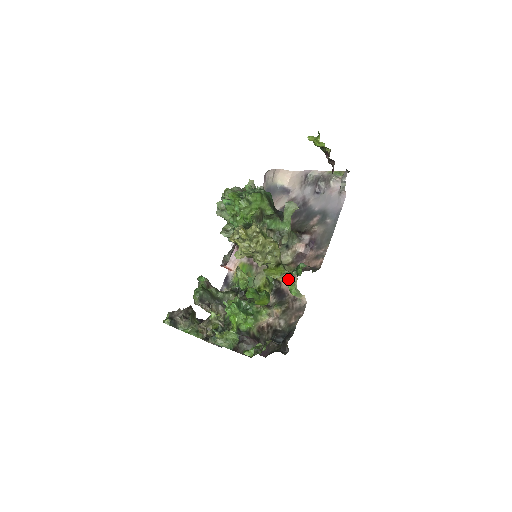
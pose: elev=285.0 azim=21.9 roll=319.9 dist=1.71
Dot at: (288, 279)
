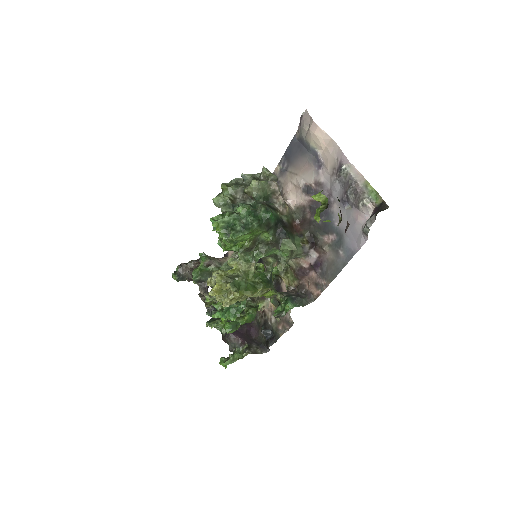
Dot at: (278, 301)
